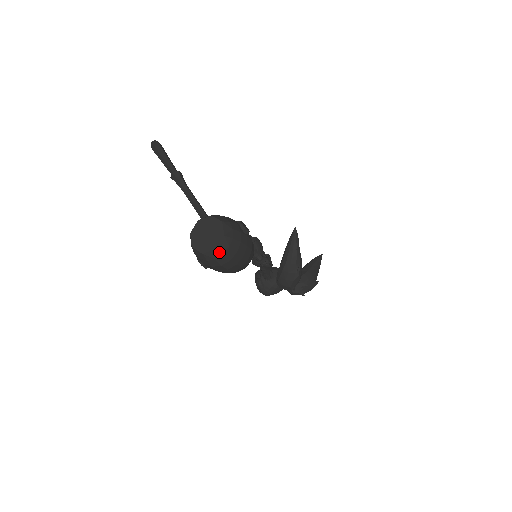
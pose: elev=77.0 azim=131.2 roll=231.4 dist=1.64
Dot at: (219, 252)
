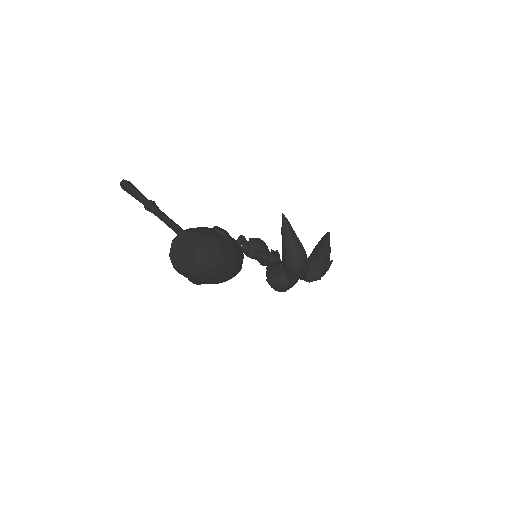
Dot at: (199, 264)
